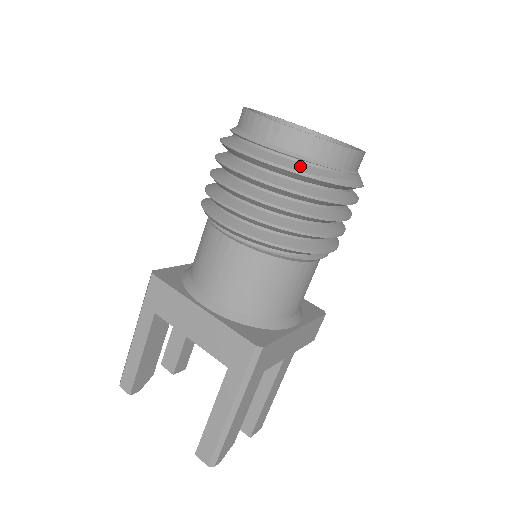
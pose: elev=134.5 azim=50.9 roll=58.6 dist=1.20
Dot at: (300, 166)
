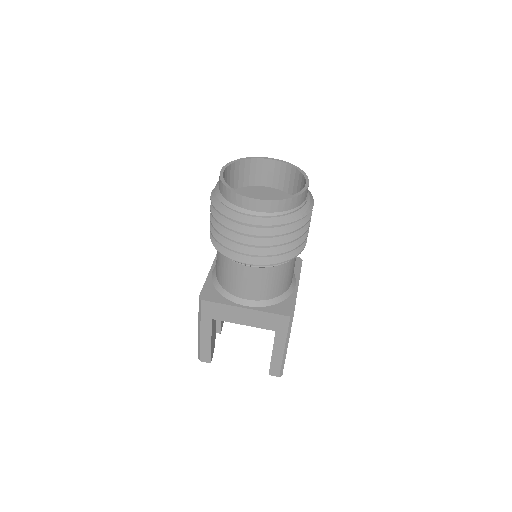
Dot at: (284, 219)
